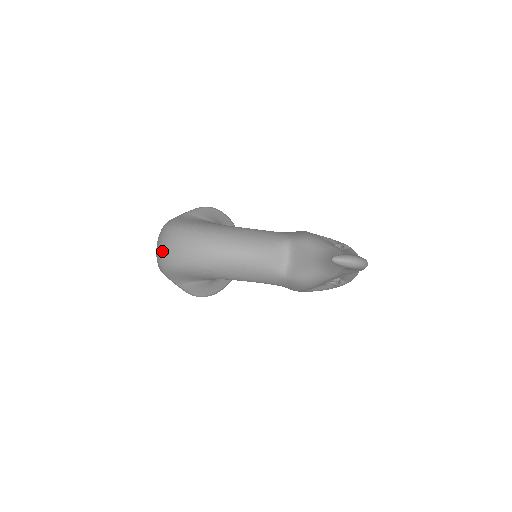
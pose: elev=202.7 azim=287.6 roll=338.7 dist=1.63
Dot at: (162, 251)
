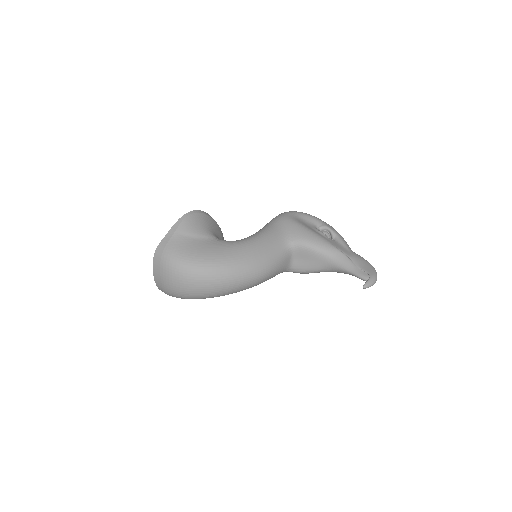
Dot at: (177, 289)
